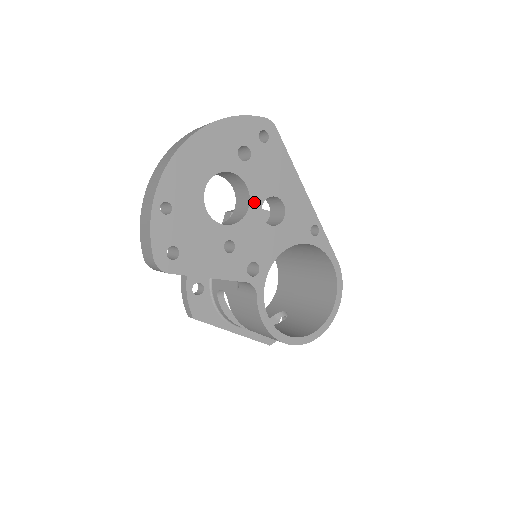
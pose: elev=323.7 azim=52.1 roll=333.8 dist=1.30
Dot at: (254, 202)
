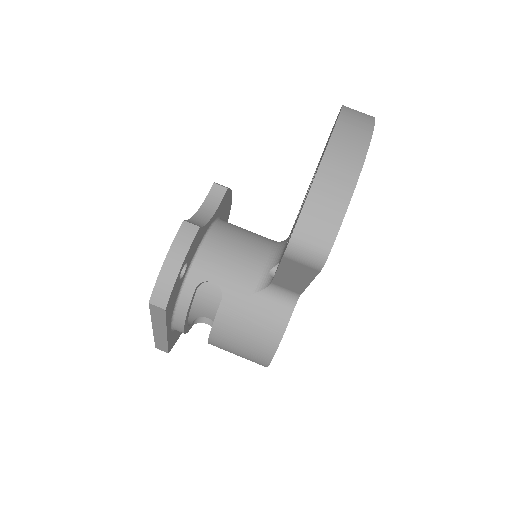
Dot at: occluded
